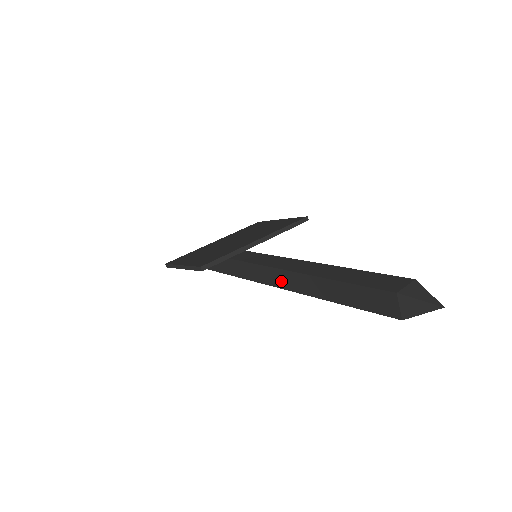
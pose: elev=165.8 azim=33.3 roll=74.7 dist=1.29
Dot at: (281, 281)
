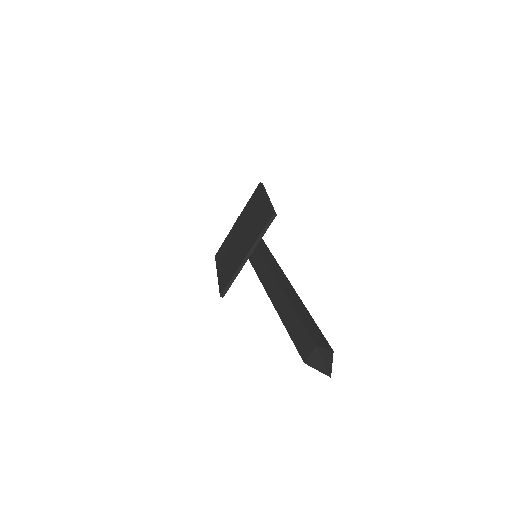
Dot at: occluded
